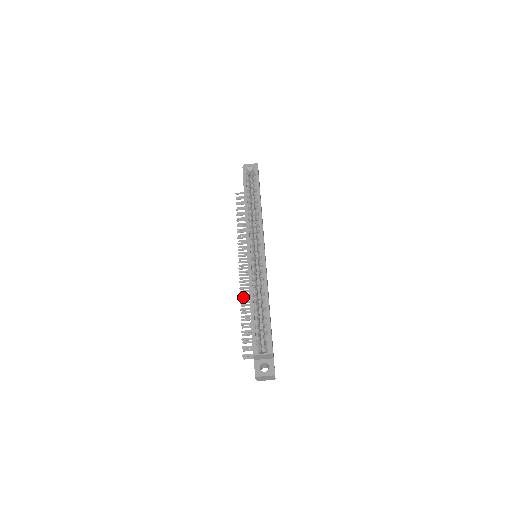
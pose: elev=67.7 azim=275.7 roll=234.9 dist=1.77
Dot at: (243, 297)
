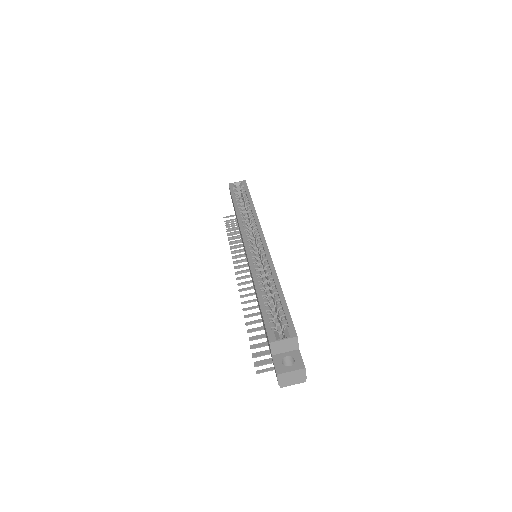
Dot at: occluded
